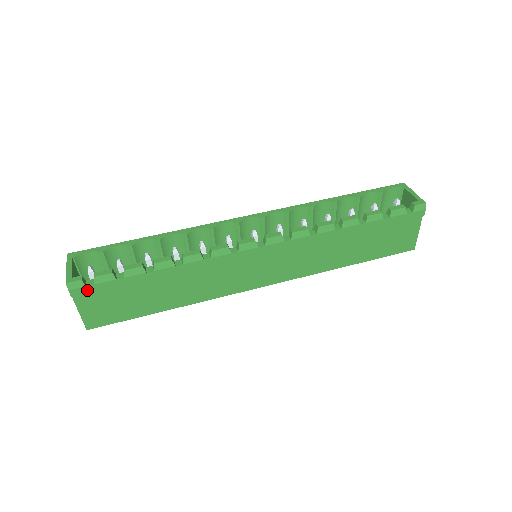
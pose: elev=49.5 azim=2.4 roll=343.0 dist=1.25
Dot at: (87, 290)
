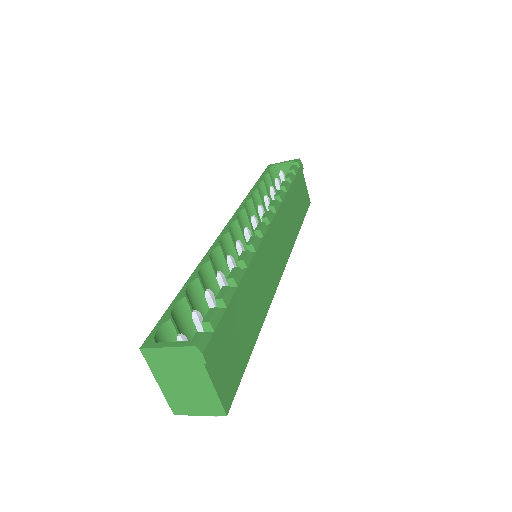
Dot at: (212, 344)
